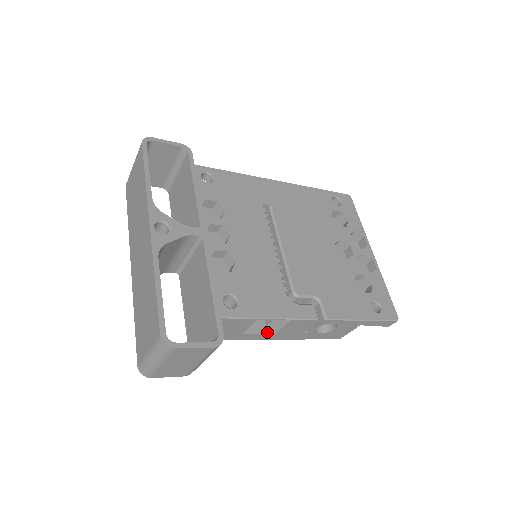
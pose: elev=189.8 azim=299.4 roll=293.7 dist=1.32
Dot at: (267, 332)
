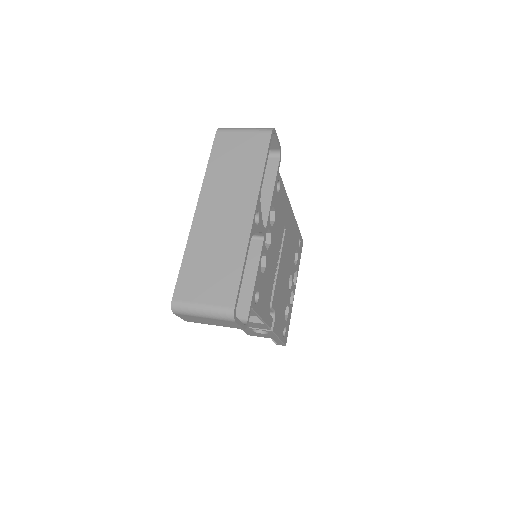
Dot at: occluded
